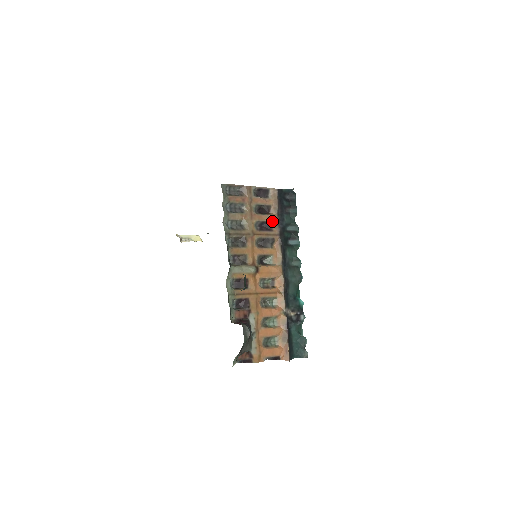
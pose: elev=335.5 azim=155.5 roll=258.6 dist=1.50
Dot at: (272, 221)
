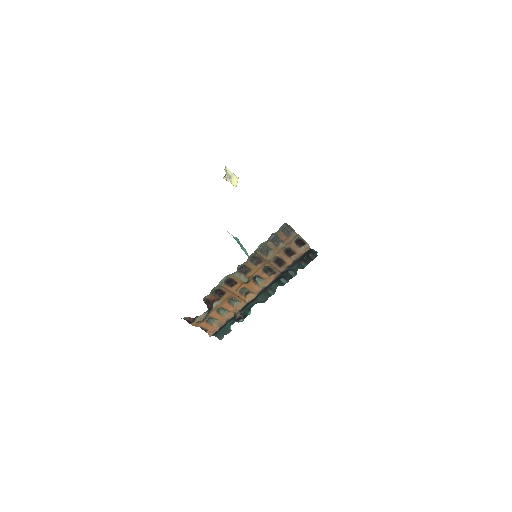
Dot at: (287, 262)
